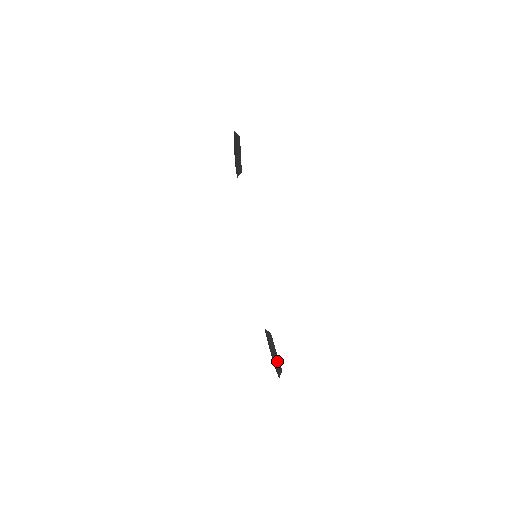
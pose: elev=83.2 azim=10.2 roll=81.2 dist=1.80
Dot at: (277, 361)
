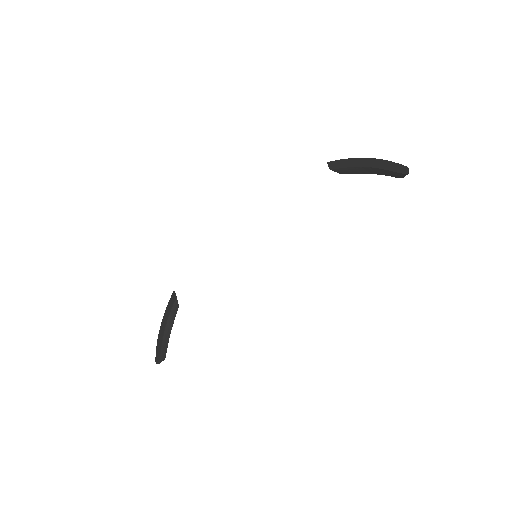
Dot at: (166, 343)
